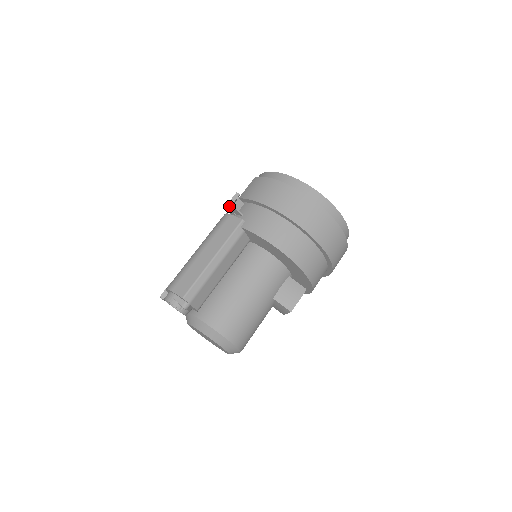
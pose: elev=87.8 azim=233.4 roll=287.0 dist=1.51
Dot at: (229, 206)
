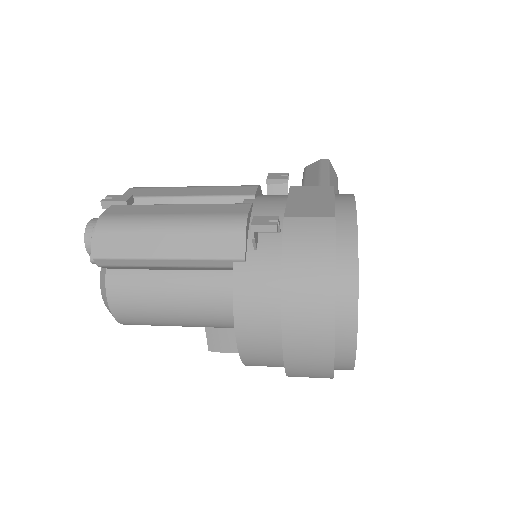
Dot at: (252, 225)
